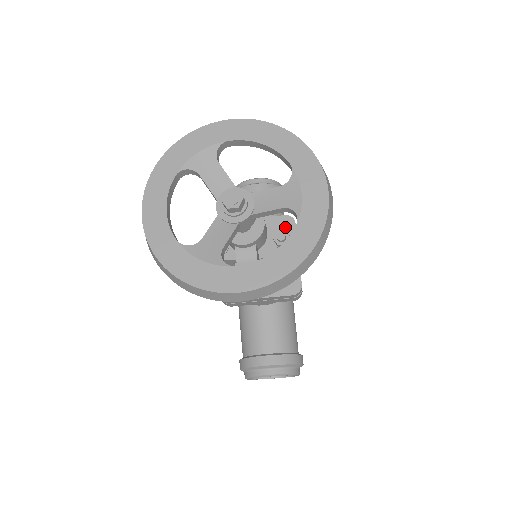
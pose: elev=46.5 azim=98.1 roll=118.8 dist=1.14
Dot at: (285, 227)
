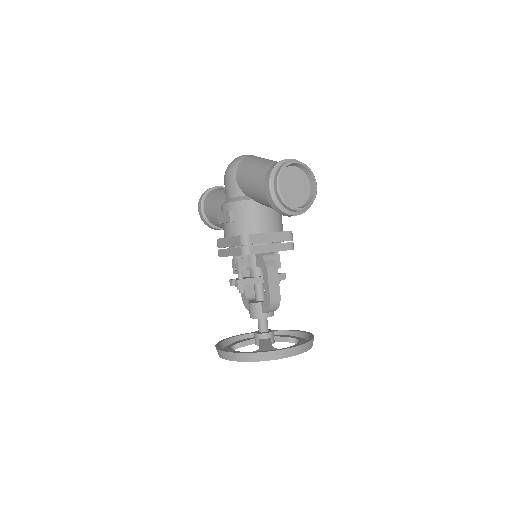
Dot at: occluded
